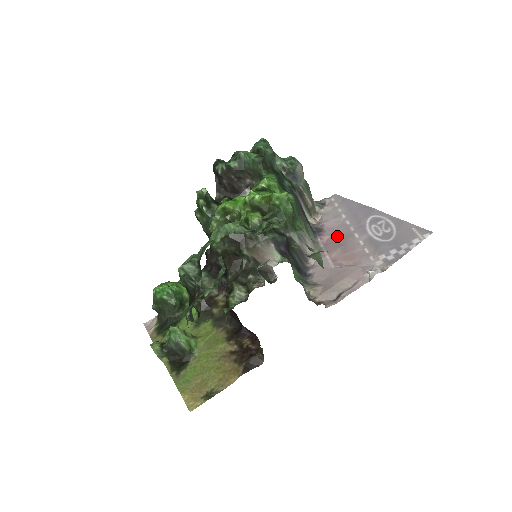
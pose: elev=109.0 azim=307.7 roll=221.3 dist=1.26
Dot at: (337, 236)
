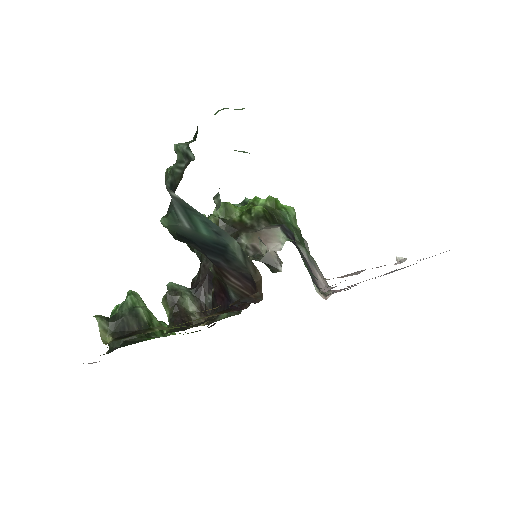
Dot at: occluded
